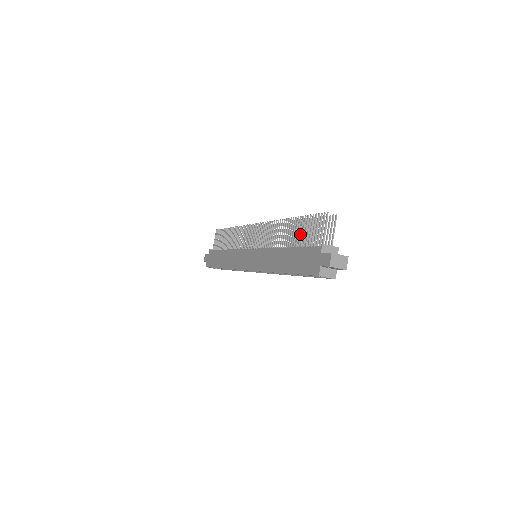
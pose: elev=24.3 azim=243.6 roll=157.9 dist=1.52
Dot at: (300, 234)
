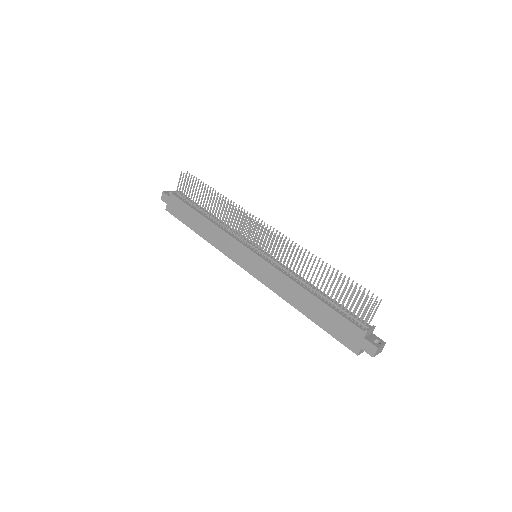
Dot at: occluded
